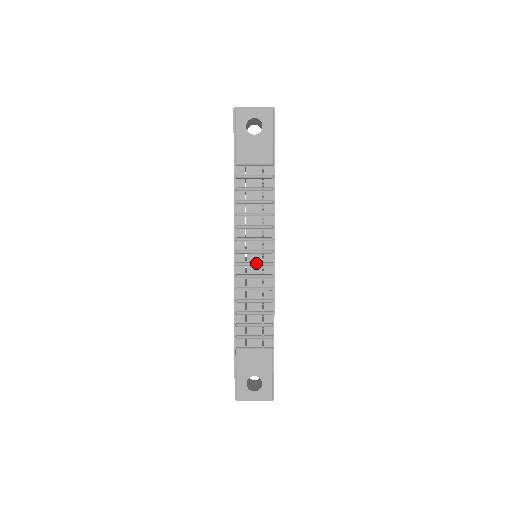
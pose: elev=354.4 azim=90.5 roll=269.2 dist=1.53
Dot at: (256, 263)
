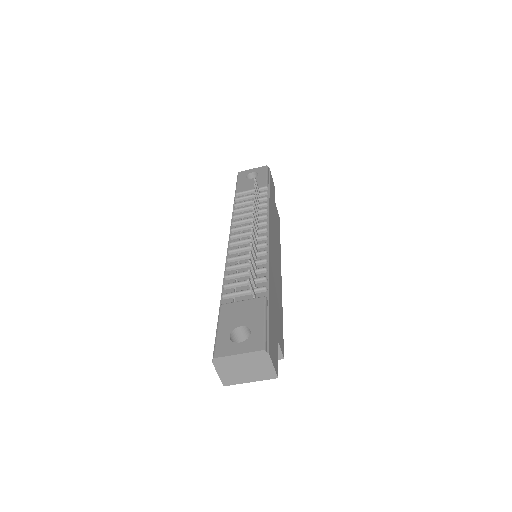
Dot at: (249, 238)
